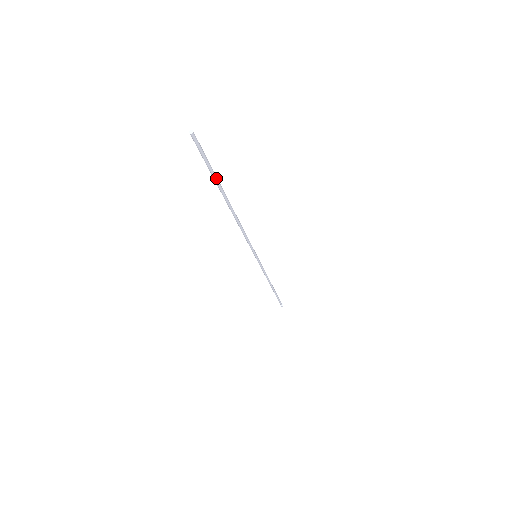
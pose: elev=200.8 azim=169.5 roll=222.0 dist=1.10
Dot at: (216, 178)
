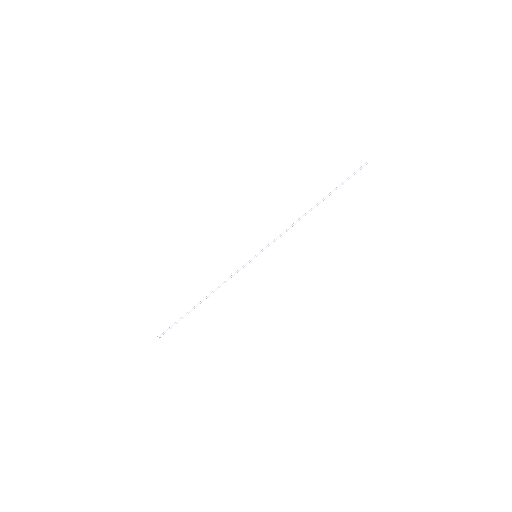
Dot at: occluded
